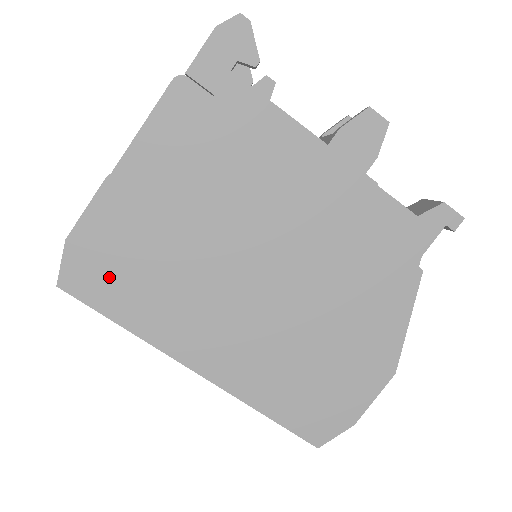
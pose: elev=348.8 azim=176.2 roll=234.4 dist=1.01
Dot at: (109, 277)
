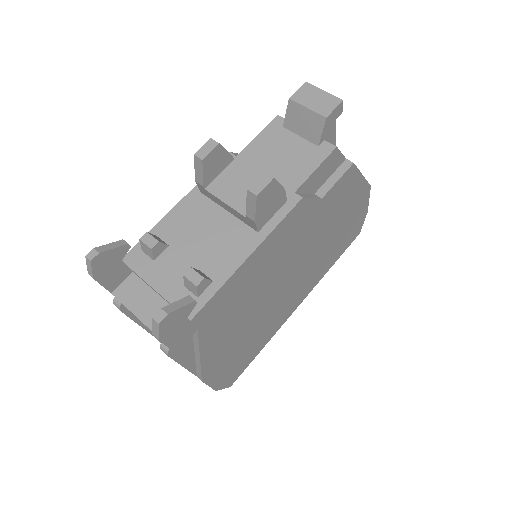
Dot at: (242, 363)
